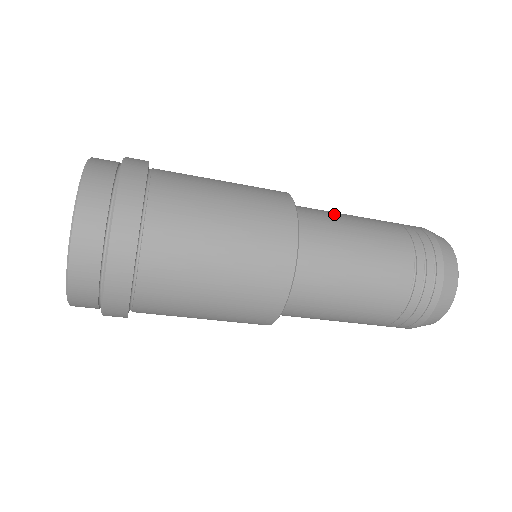
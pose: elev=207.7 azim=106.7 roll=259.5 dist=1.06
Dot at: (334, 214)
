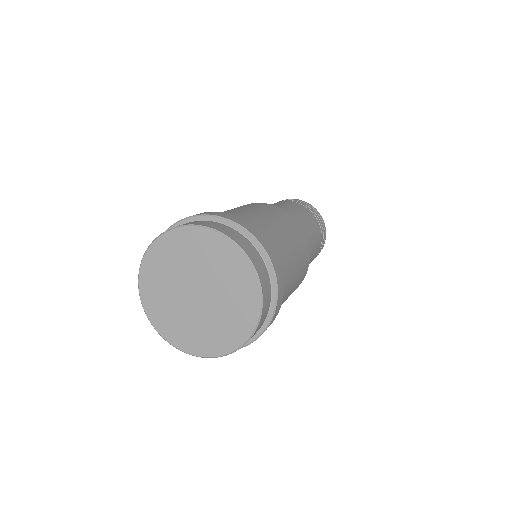
Dot at: (298, 218)
